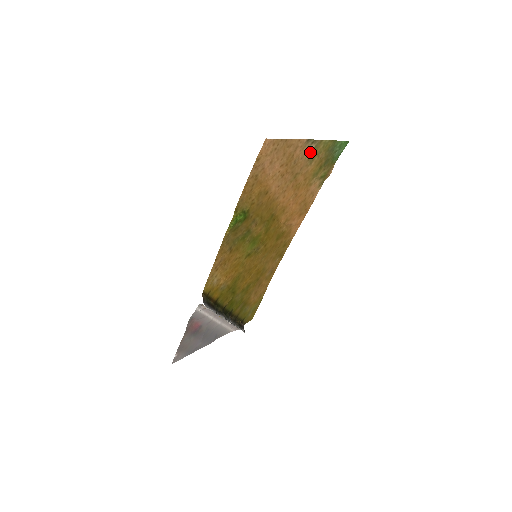
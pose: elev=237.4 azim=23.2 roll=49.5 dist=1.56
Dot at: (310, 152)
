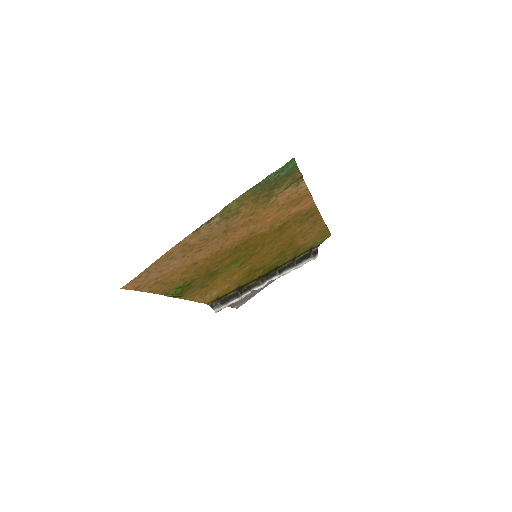
Dot at: (220, 219)
